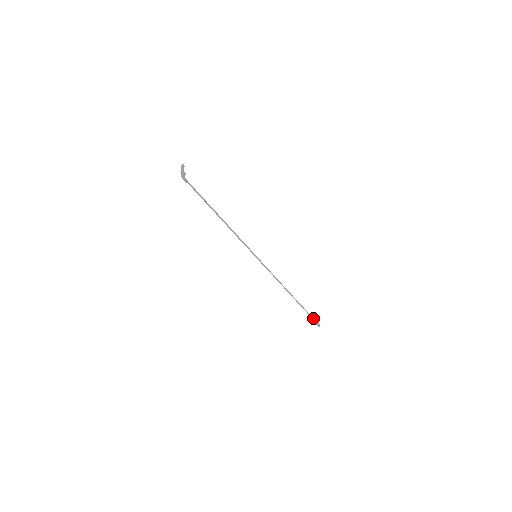
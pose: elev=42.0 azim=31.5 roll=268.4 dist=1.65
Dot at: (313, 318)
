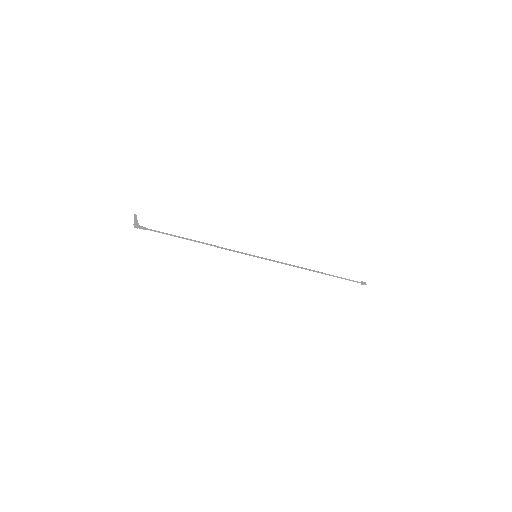
Dot at: (354, 281)
